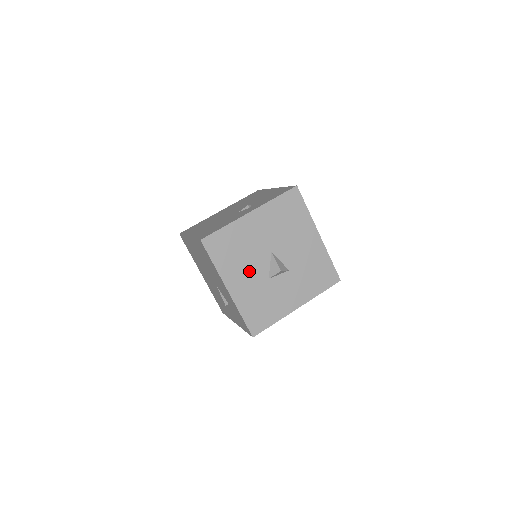
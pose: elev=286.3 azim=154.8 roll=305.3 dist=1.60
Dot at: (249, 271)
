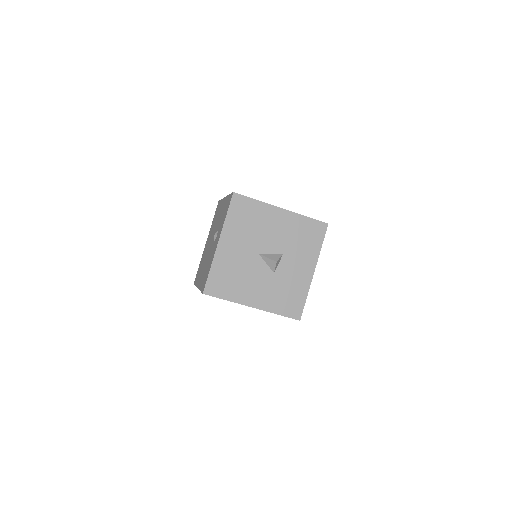
Dot at: (255, 281)
